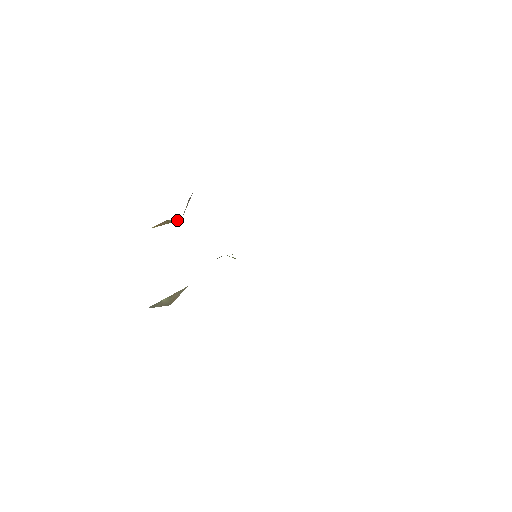
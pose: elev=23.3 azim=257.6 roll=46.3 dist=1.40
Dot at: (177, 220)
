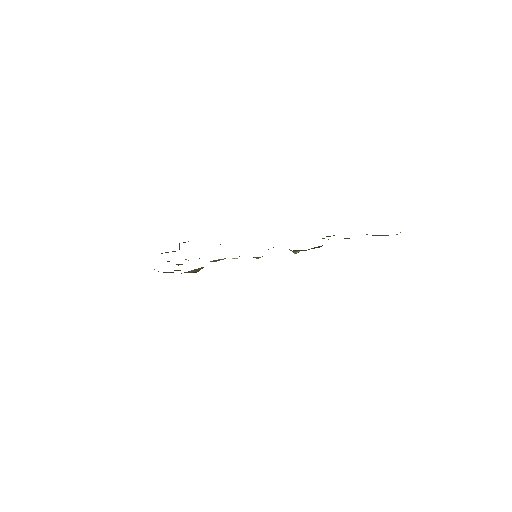
Dot at: occluded
